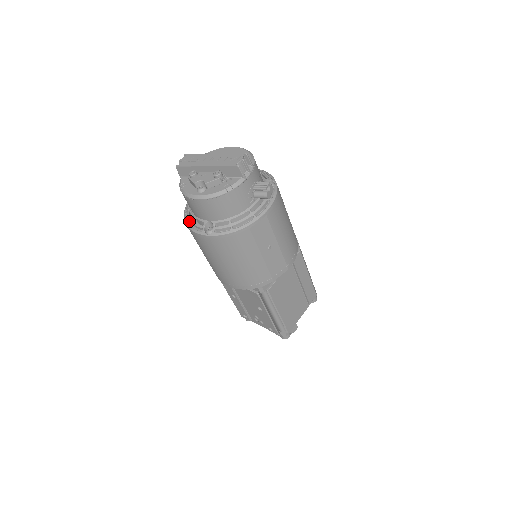
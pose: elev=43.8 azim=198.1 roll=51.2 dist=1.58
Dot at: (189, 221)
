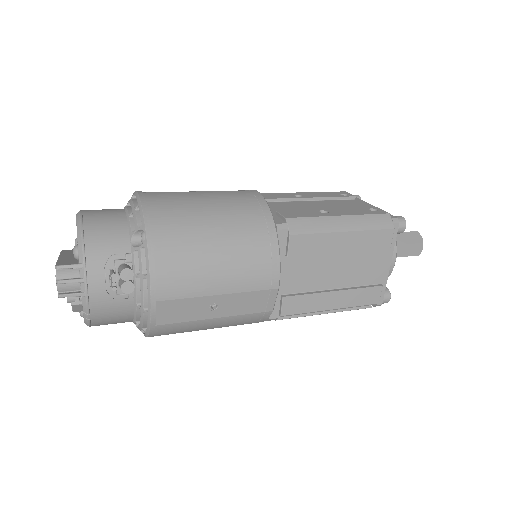
Dot at: occluded
